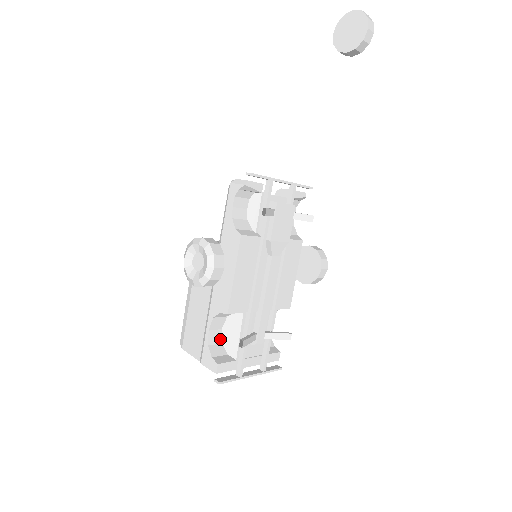
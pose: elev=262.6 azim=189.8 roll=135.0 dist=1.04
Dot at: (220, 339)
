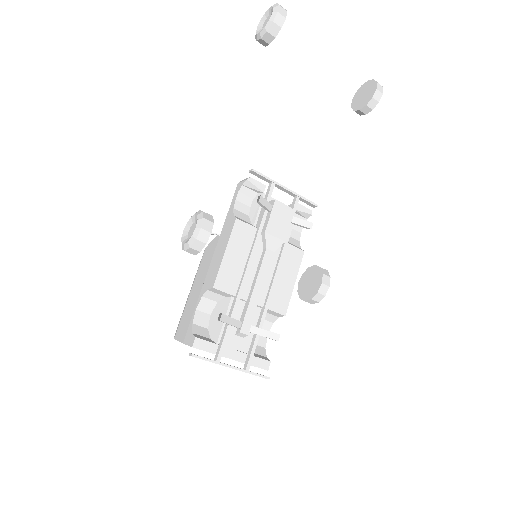
Dot at: (207, 324)
